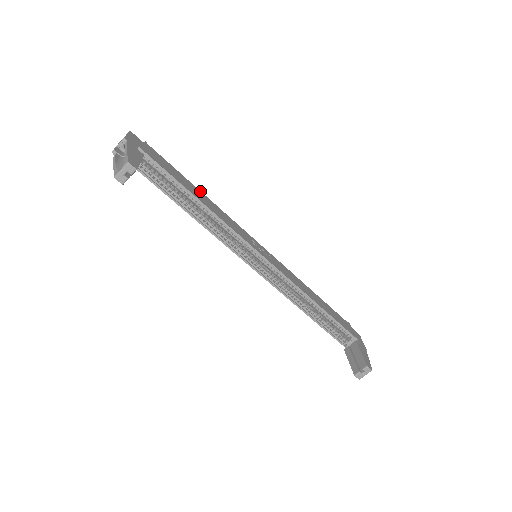
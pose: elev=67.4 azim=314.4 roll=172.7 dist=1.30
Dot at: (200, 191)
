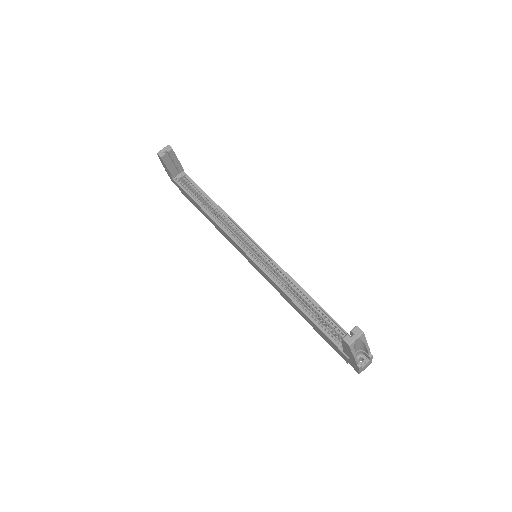
Dot at: occluded
